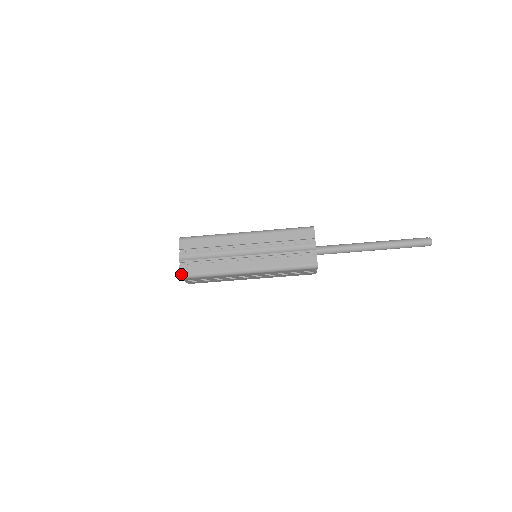
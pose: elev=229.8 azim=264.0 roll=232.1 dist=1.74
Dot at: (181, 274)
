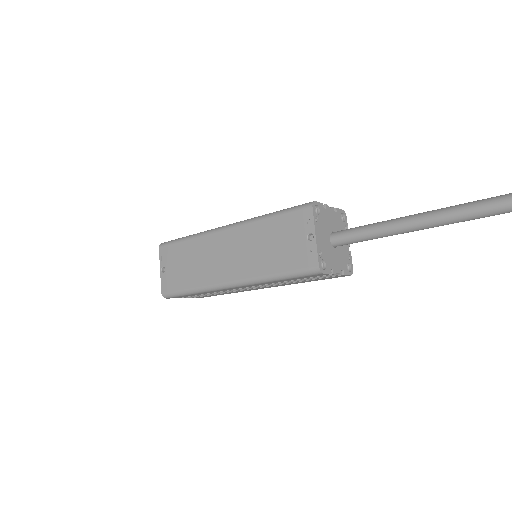
Dot at: occluded
